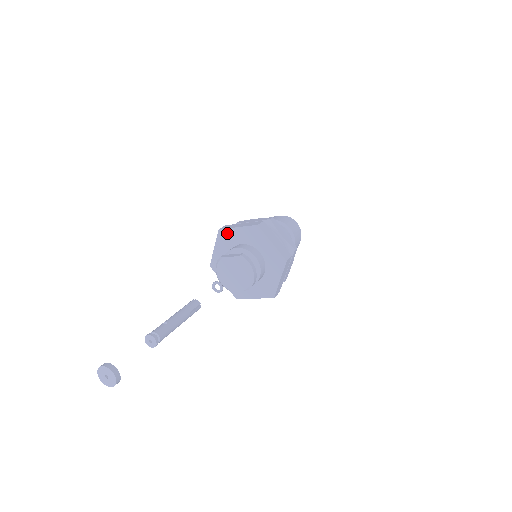
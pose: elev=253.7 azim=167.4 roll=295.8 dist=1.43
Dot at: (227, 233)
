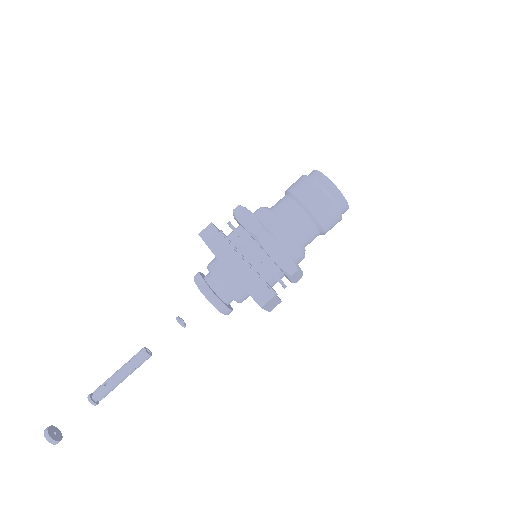
Dot at: occluded
